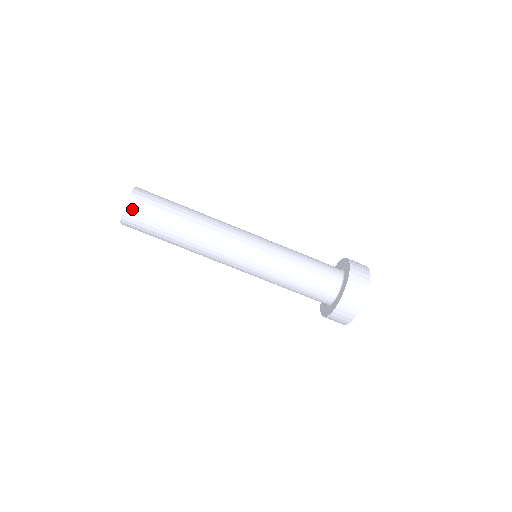
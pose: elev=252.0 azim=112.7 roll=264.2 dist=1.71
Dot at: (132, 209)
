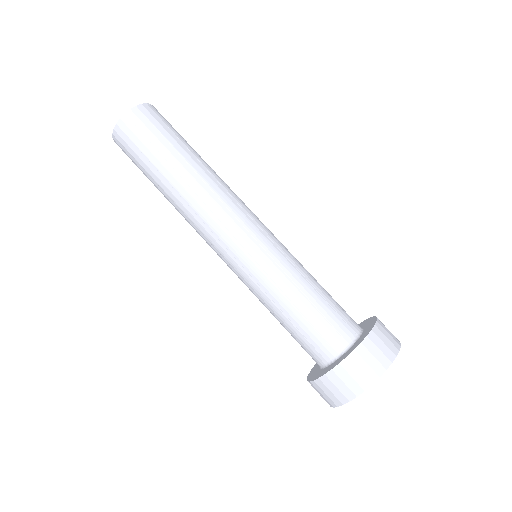
Dot at: (156, 111)
